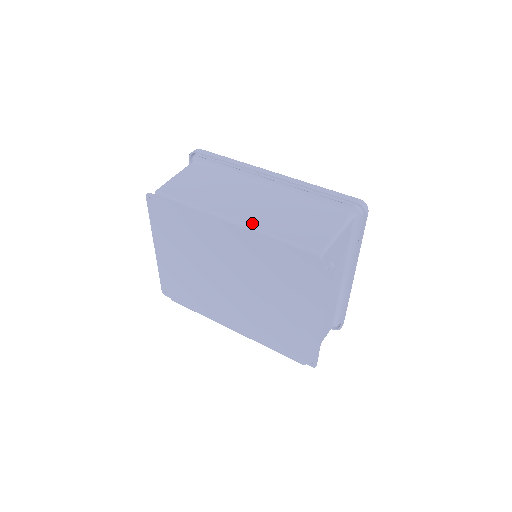
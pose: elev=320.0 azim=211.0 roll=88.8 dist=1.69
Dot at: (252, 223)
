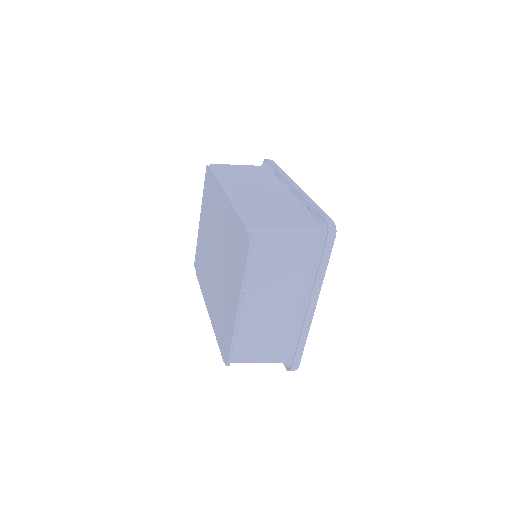
Dot at: (236, 197)
